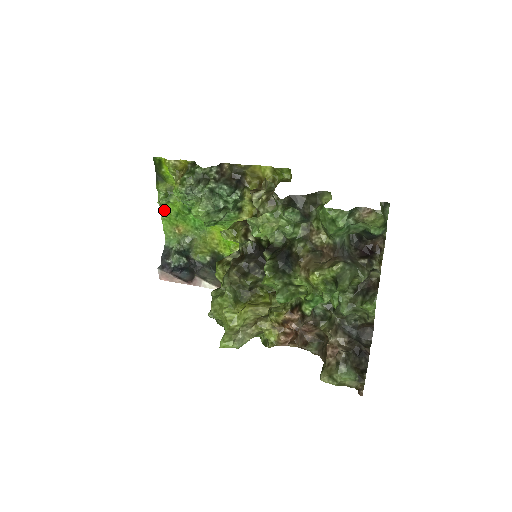
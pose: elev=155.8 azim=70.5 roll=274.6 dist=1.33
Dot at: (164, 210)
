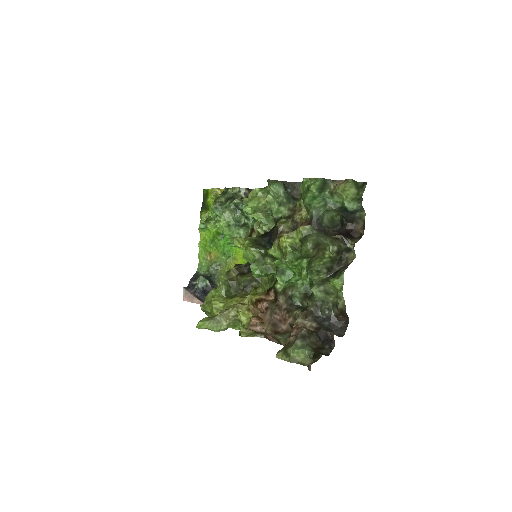
Dot at: (202, 237)
